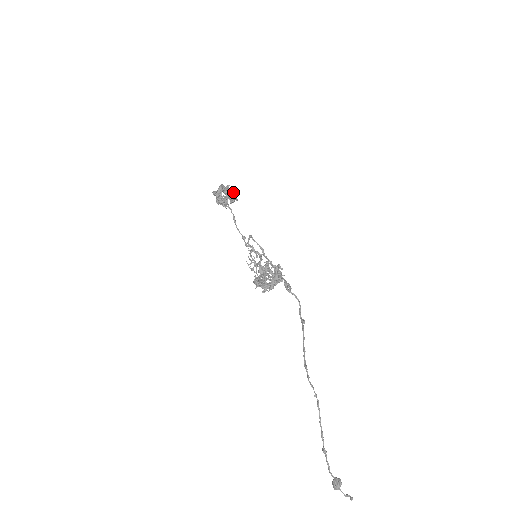
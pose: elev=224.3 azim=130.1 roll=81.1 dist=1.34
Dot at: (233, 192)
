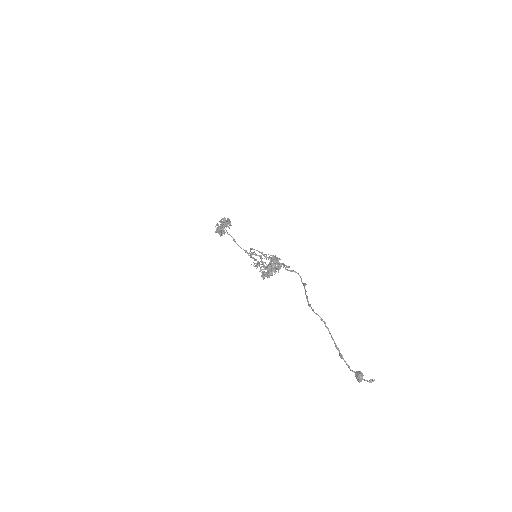
Dot at: (226, 220)
